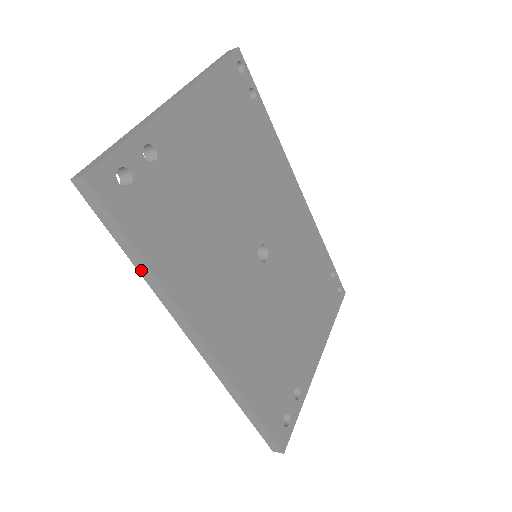
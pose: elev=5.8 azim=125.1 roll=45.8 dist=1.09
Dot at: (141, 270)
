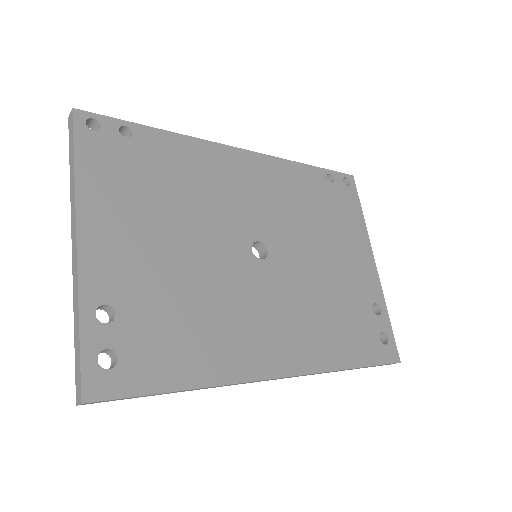
Dot at: occluded
